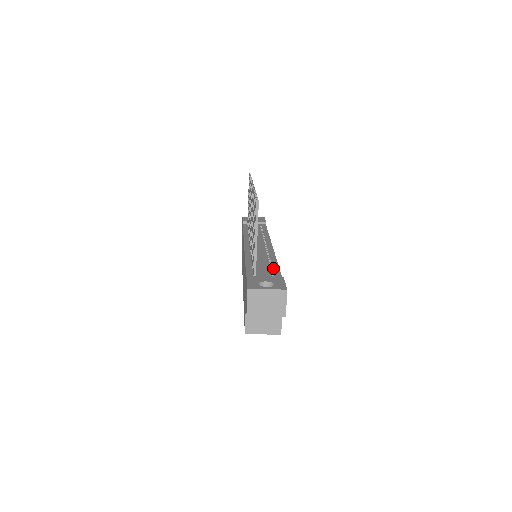
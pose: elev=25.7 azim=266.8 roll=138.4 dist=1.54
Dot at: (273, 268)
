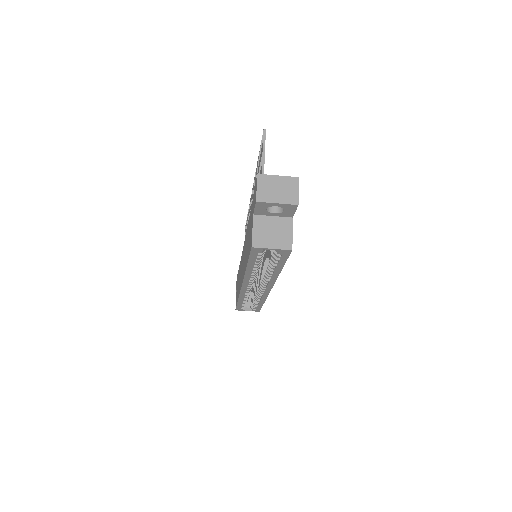
Dot at: occluded
